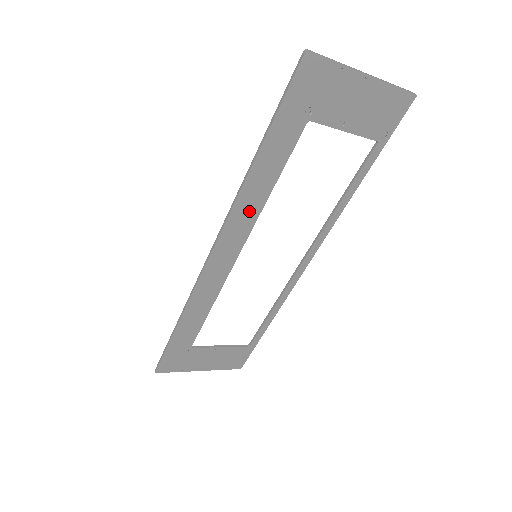
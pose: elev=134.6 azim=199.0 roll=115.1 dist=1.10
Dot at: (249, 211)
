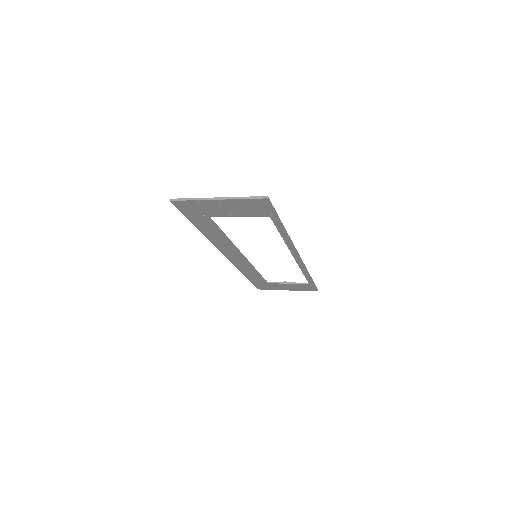
Dot at: (225, 244)
